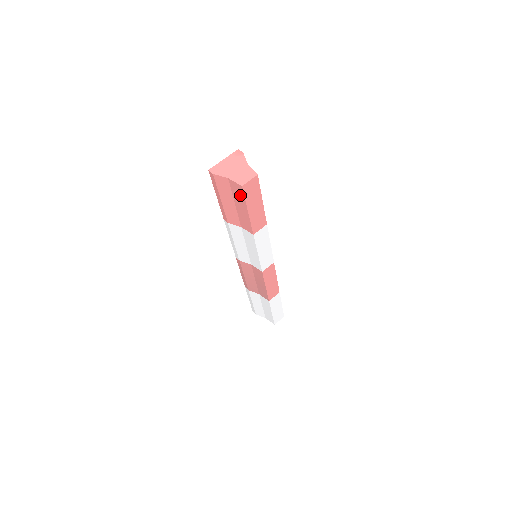
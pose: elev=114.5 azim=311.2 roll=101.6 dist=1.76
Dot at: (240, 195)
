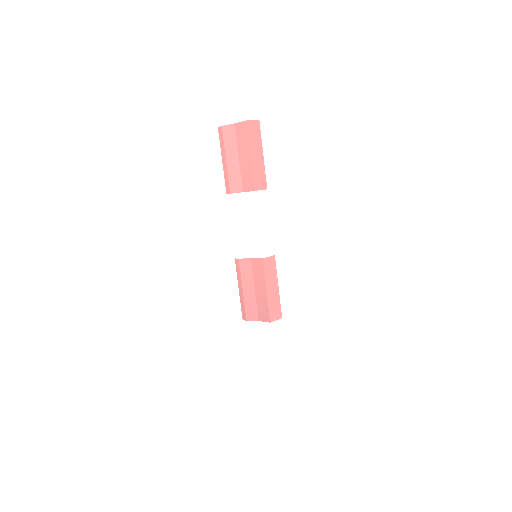
Dot at: (244, 137)
